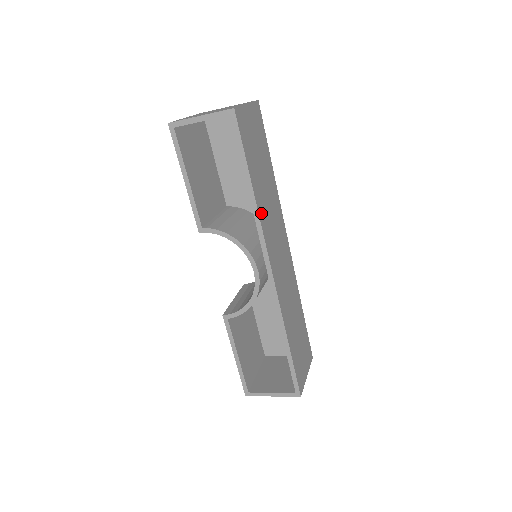
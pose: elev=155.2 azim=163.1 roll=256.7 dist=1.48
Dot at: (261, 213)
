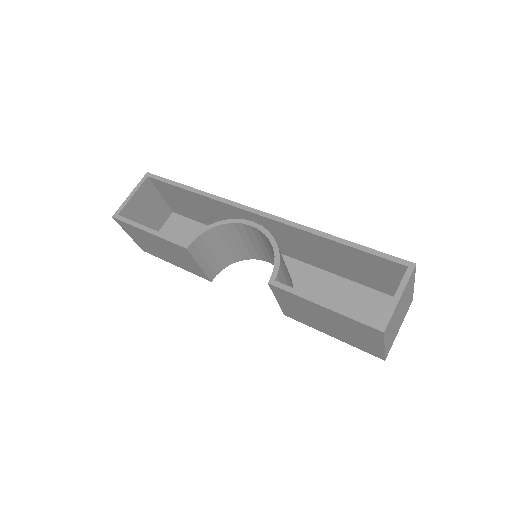
Dot at: occluded
